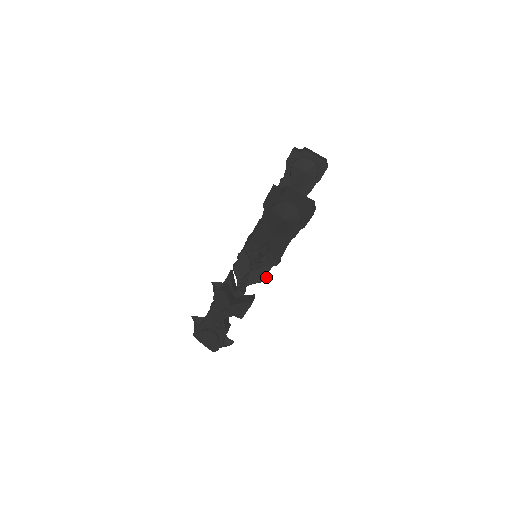
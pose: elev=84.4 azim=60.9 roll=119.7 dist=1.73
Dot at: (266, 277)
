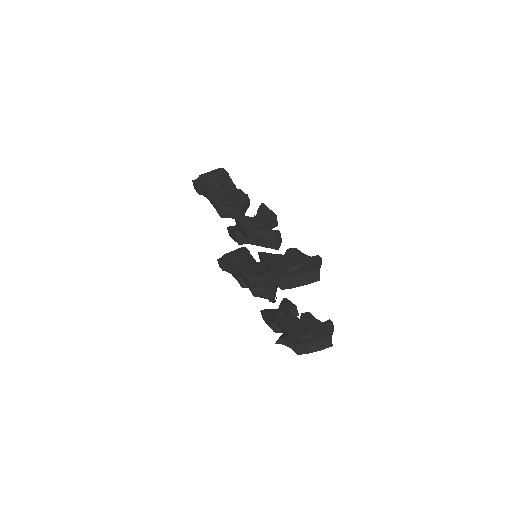
Dot at: occluded
